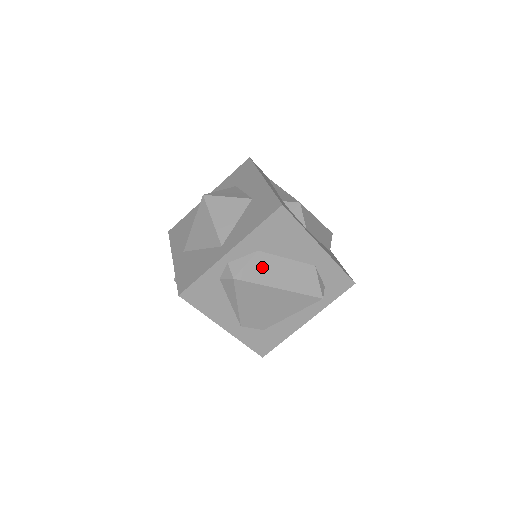
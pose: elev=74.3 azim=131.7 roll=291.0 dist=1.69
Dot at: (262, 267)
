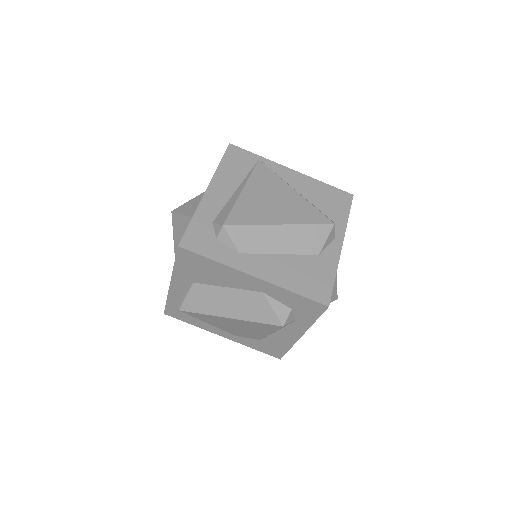
Dot at: (203, 298)
